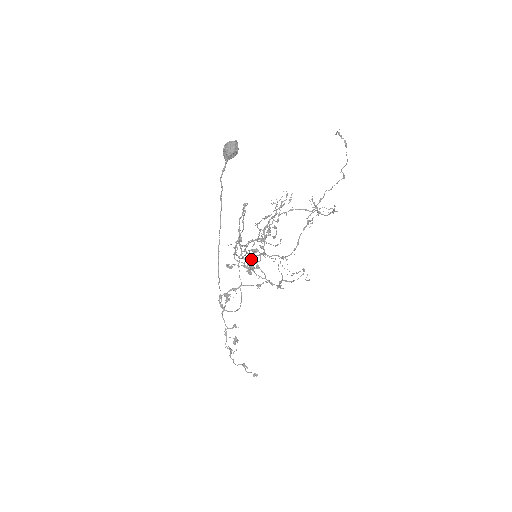
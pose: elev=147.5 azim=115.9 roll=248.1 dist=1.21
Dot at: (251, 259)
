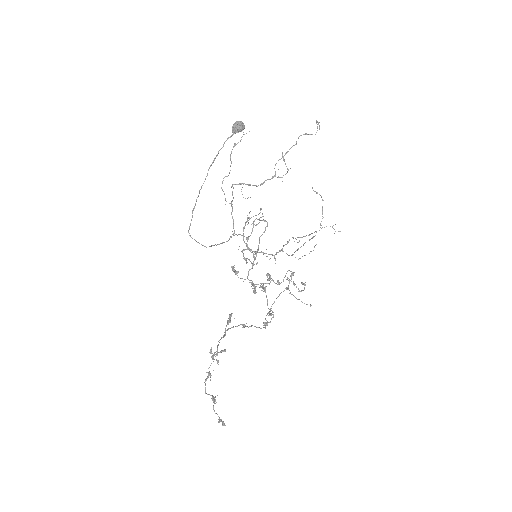
Dot at: (264, 287)
